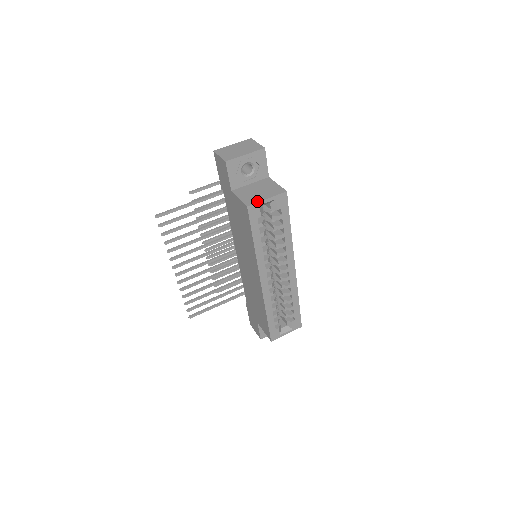
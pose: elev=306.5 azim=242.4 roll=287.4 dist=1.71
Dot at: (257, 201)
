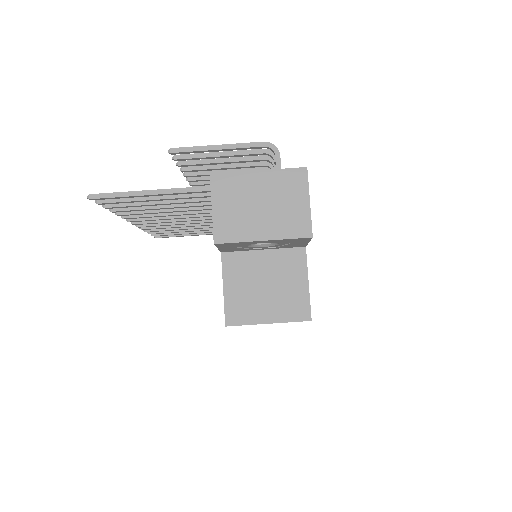
Dot at: (248, 321)
